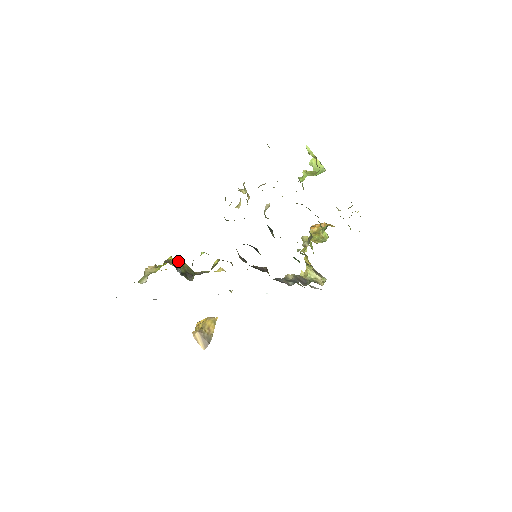
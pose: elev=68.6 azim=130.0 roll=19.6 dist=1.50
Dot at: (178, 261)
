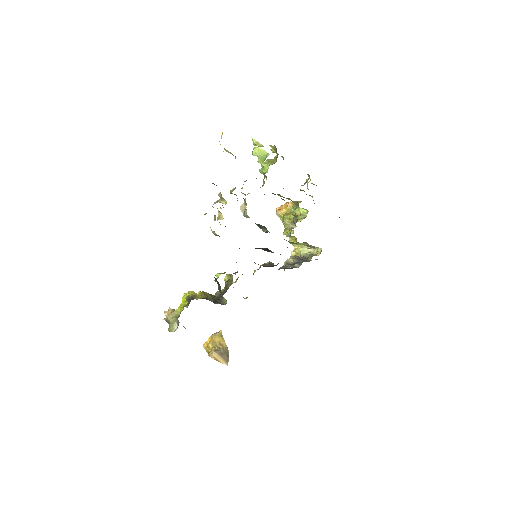
Dot at: (198, 293)
